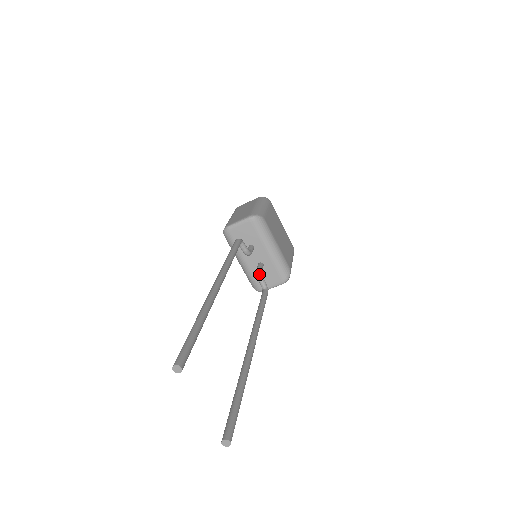
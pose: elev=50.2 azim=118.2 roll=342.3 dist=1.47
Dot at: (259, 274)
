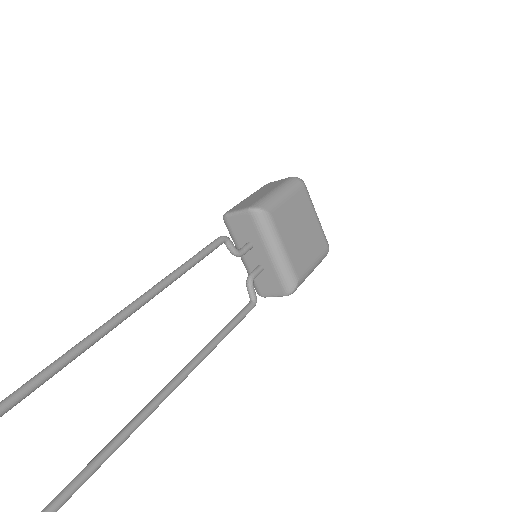
Dot at: (248, 281)
